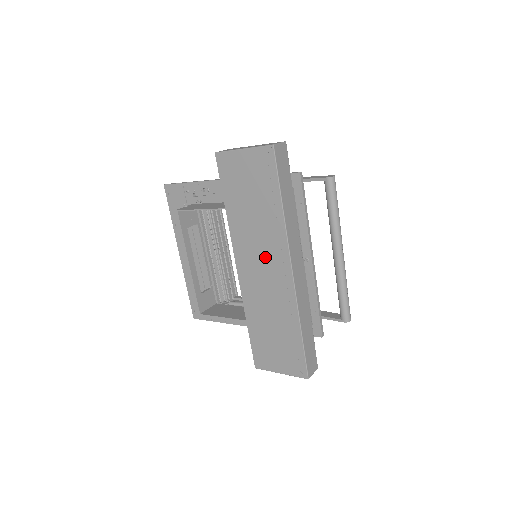
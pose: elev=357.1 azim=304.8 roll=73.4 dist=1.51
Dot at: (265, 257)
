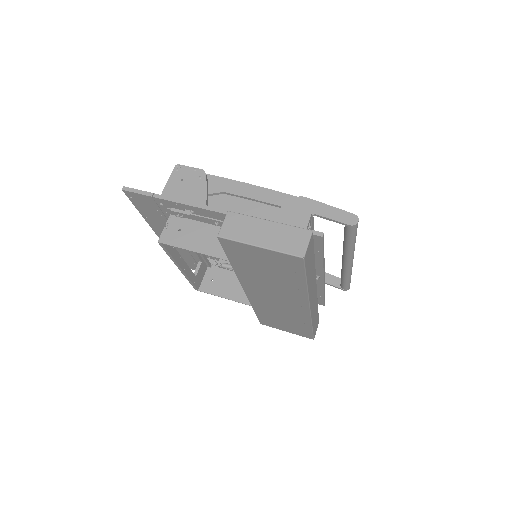
Dot at: (280, 297)
